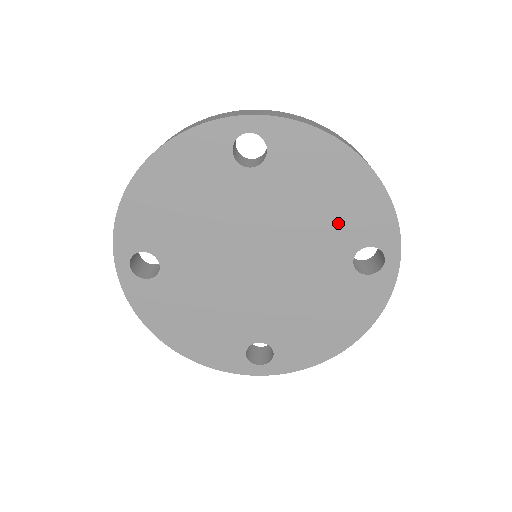
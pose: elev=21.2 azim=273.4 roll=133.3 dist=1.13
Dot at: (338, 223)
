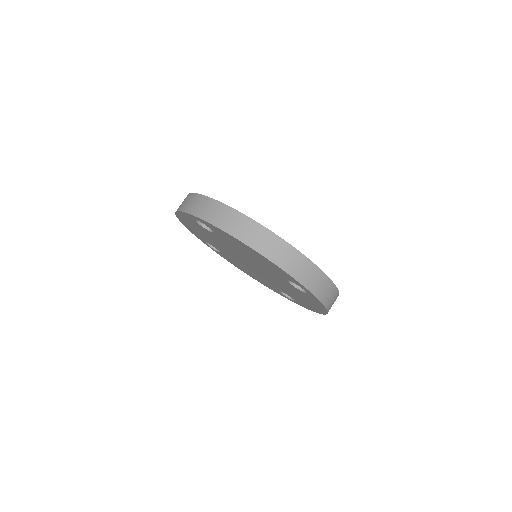
Dot at: (267, 266)
